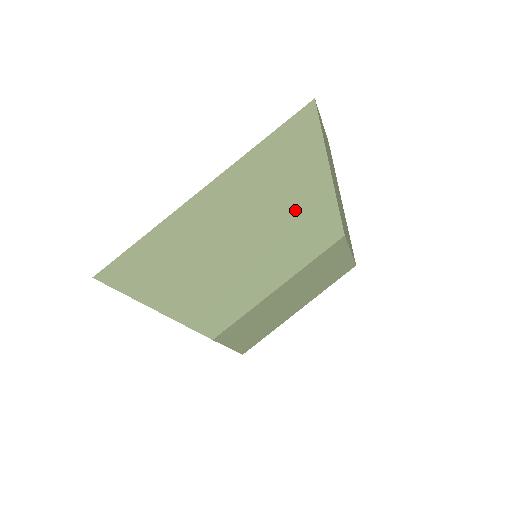
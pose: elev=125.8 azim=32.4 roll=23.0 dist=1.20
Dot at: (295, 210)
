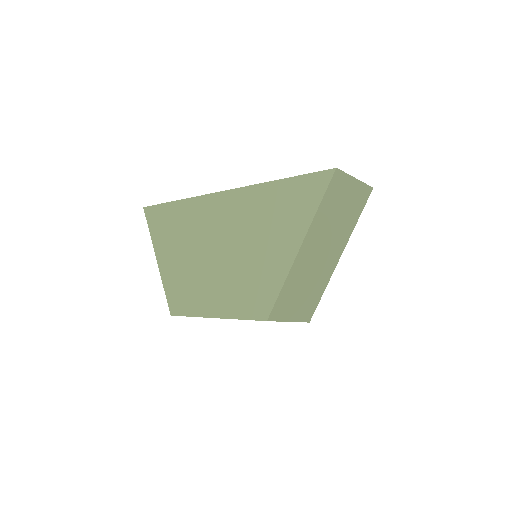
Dot at: (256, 269)
